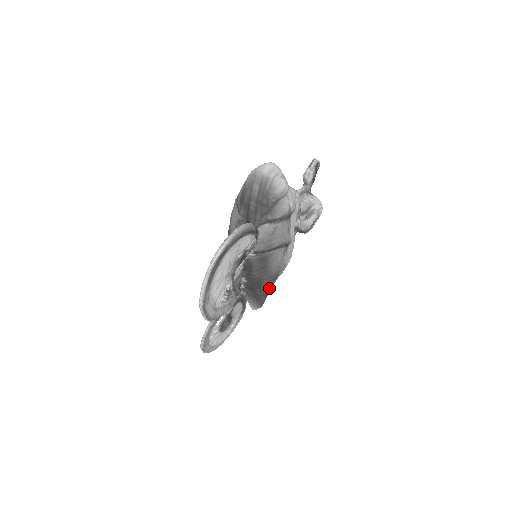
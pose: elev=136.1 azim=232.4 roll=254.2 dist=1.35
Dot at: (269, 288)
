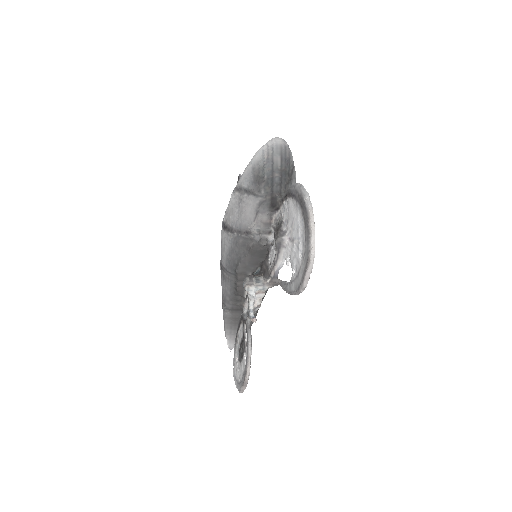
Dot at: occluded
